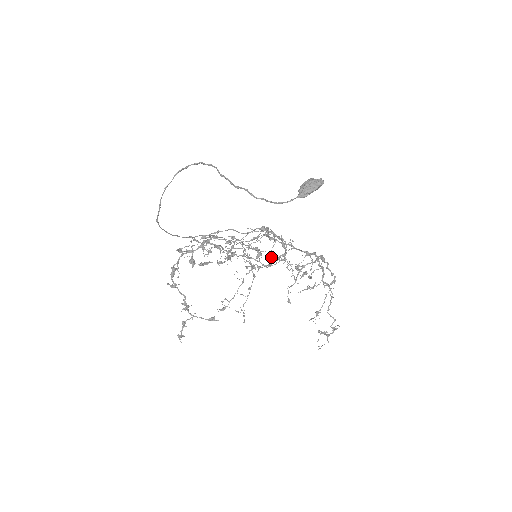
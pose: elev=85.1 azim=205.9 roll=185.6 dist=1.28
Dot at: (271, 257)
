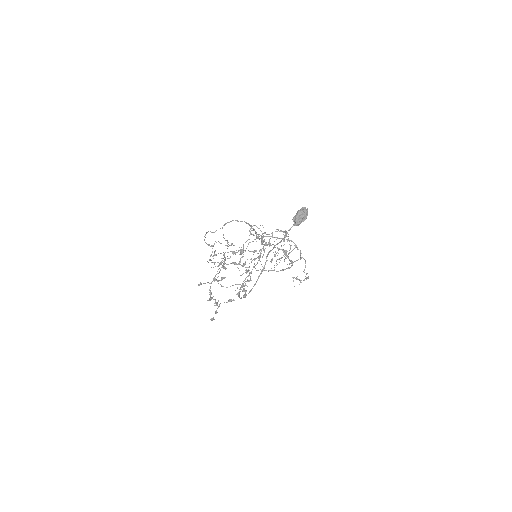
Dot at: occluded
